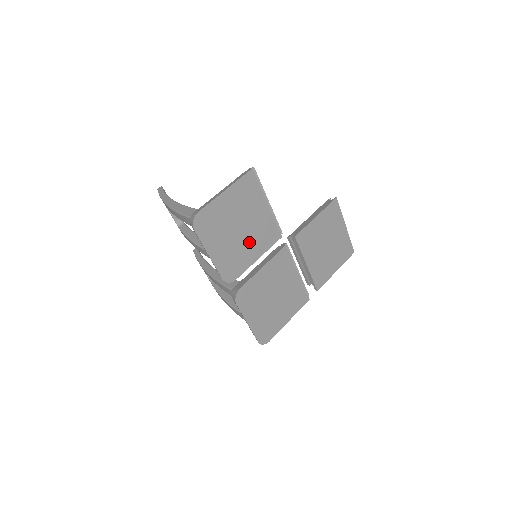
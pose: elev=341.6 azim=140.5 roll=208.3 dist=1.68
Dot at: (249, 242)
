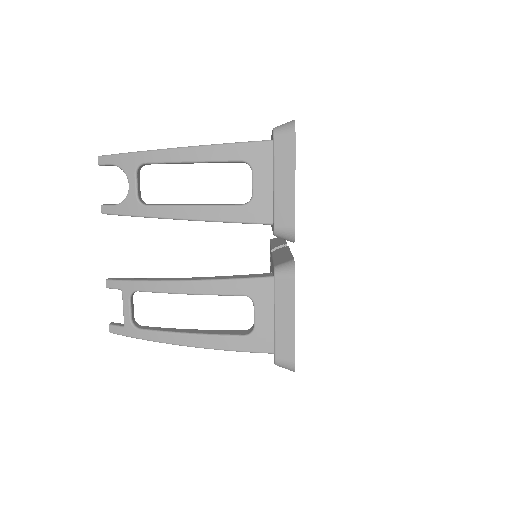
Dot at: occluded
